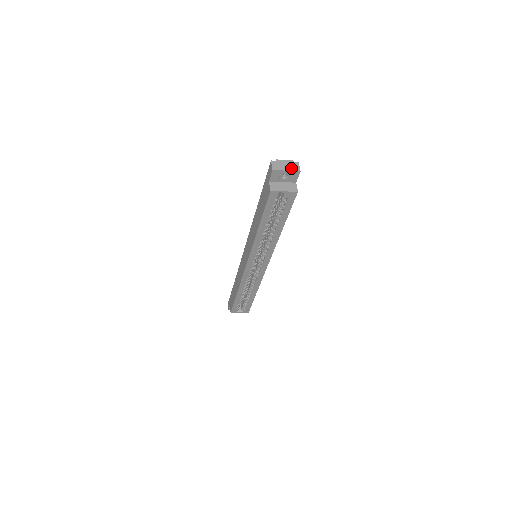
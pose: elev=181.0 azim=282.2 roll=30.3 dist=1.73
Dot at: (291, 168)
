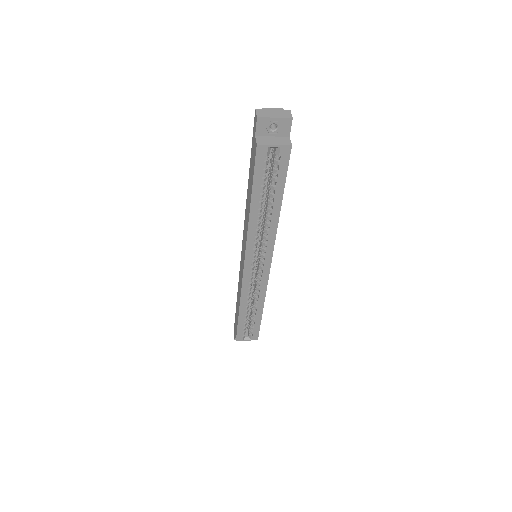
Dot at: (281, 115)
